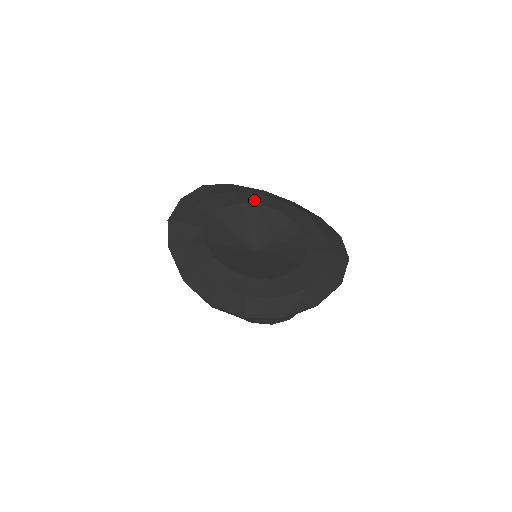
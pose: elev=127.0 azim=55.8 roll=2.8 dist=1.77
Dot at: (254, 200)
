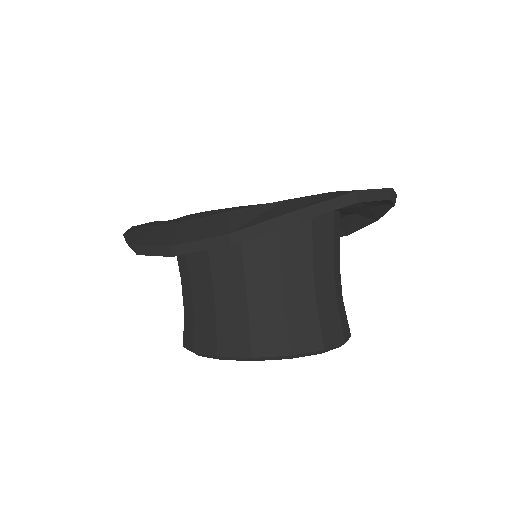
Dot at: occluded
